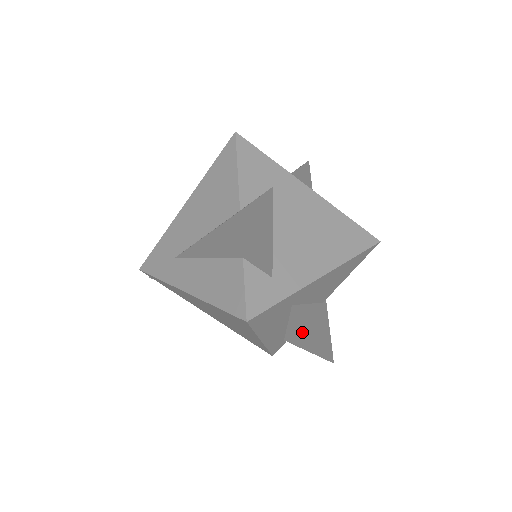
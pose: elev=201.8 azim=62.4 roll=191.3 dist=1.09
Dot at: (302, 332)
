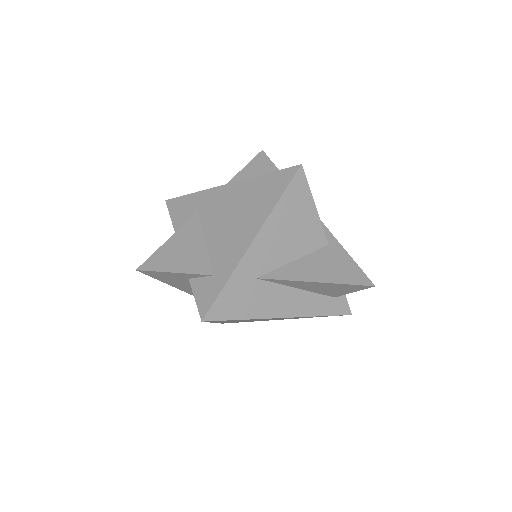
Dot at: (310, 286)
